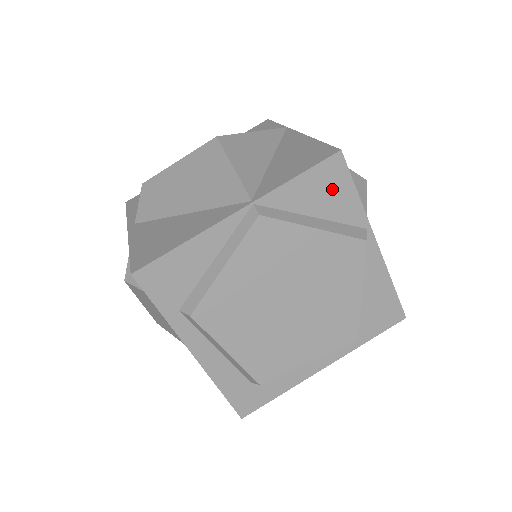
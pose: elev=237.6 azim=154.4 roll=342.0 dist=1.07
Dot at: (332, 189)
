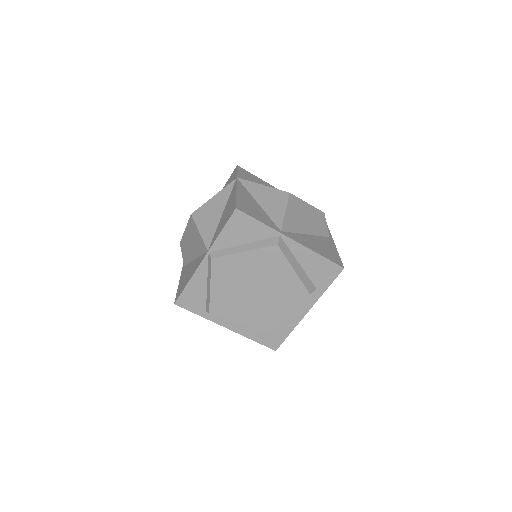
Dot at: (245, 227)
